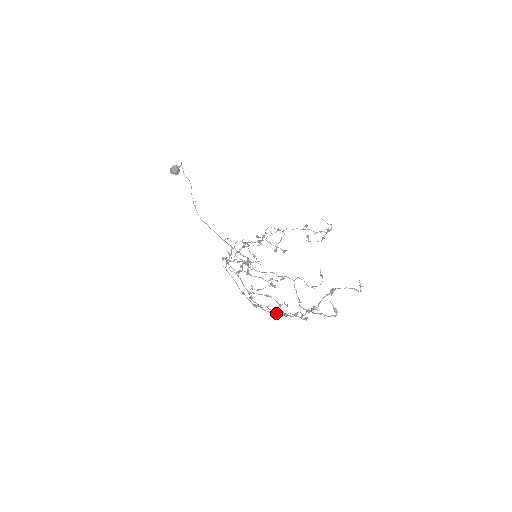
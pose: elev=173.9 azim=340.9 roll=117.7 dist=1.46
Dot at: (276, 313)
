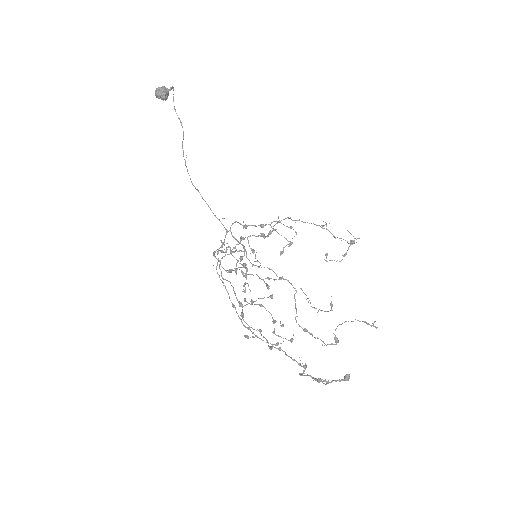
Dot at: (270, 347)
